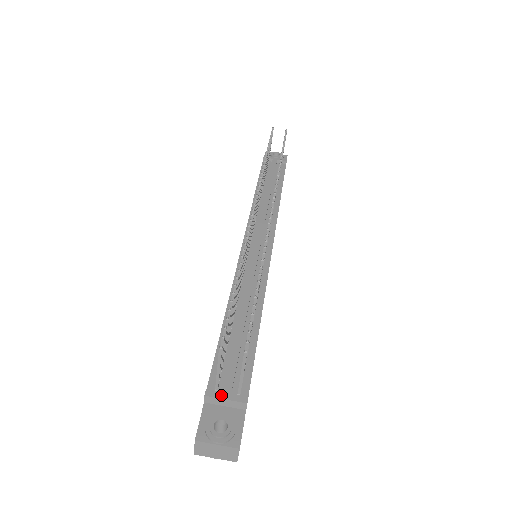
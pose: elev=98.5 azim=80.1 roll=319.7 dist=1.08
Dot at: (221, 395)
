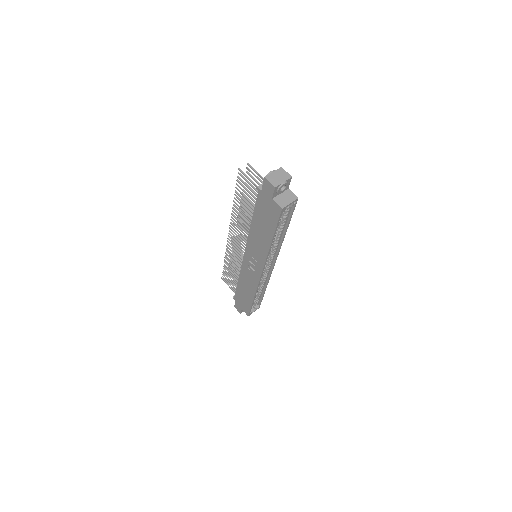
Dot at: occluded
